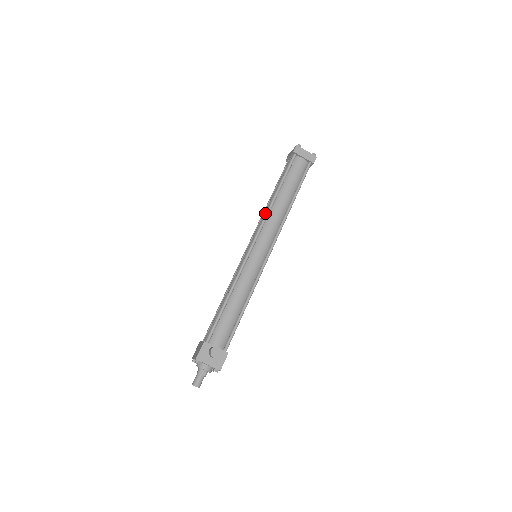
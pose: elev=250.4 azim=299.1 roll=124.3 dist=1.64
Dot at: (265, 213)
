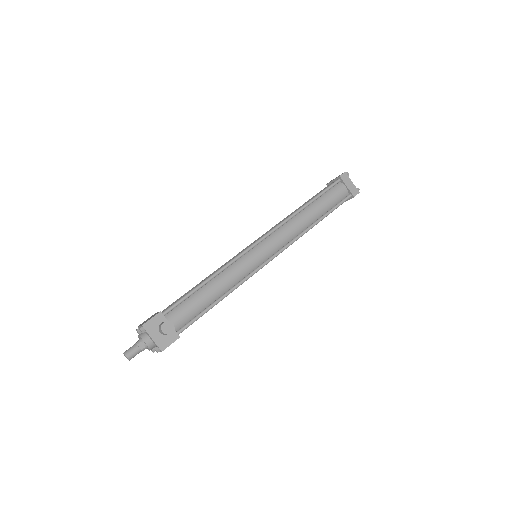
Dot at: occluded
